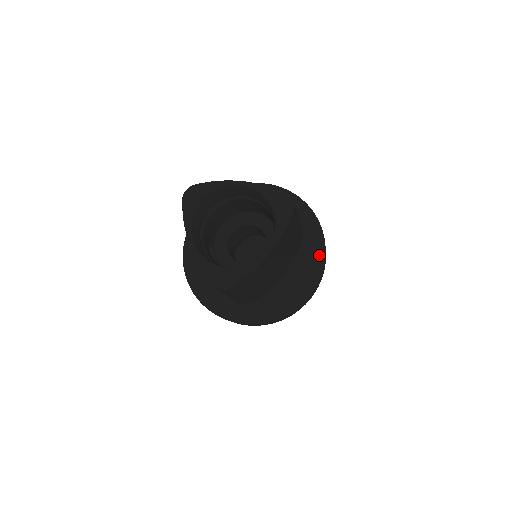
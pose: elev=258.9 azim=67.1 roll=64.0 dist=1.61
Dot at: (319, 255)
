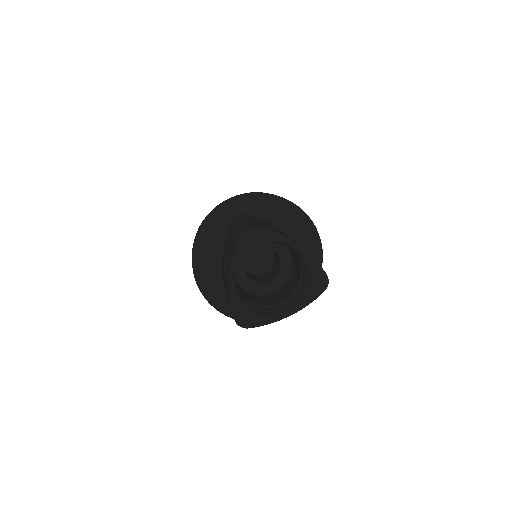
Dot at: occluded
